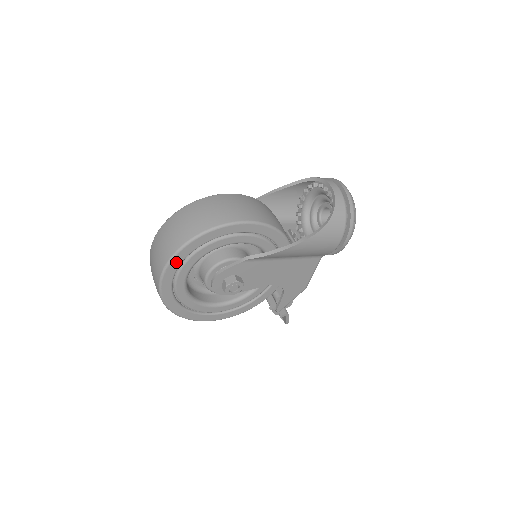
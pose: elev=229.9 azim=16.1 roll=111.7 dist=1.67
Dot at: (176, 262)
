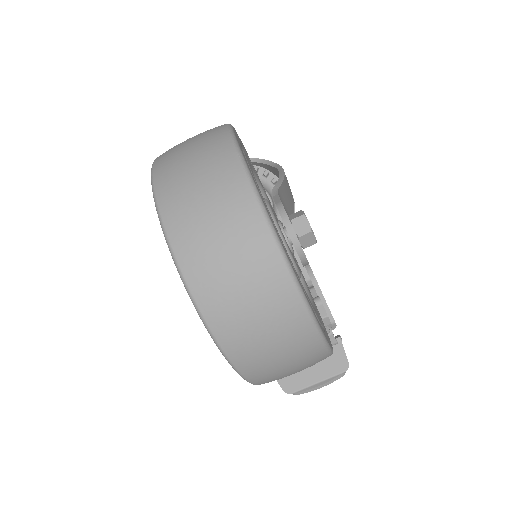
Dot at: occluded
